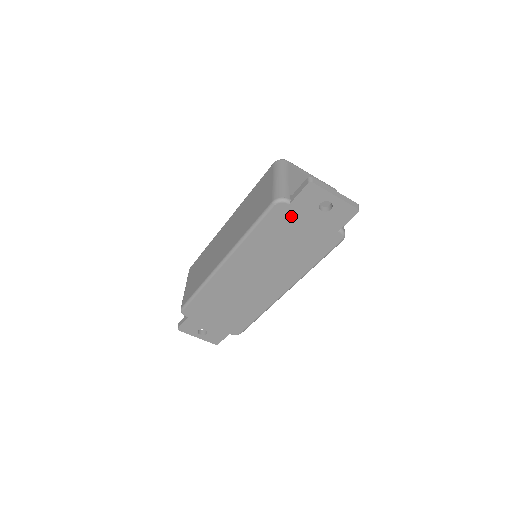
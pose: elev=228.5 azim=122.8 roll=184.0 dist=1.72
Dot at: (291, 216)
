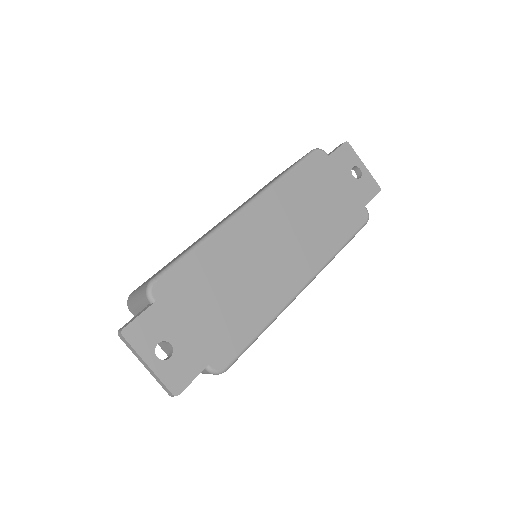
Dot at: (328, 170)
